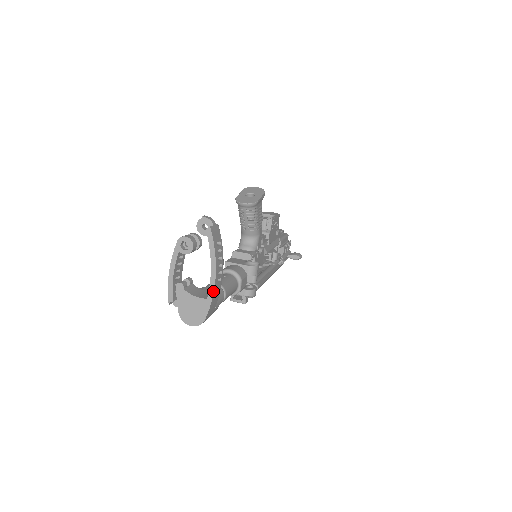
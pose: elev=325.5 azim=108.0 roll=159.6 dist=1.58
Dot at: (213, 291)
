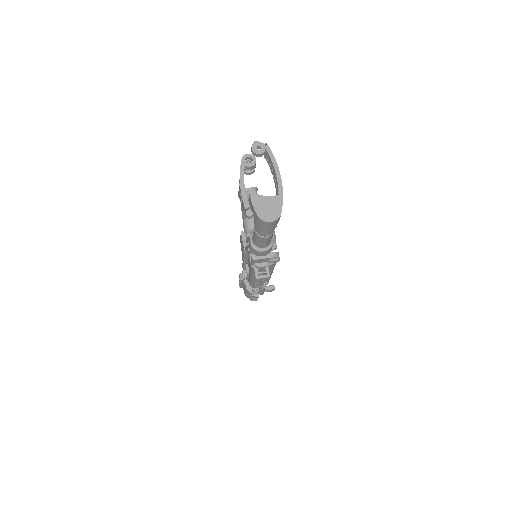
Dot at: (282, 187)
